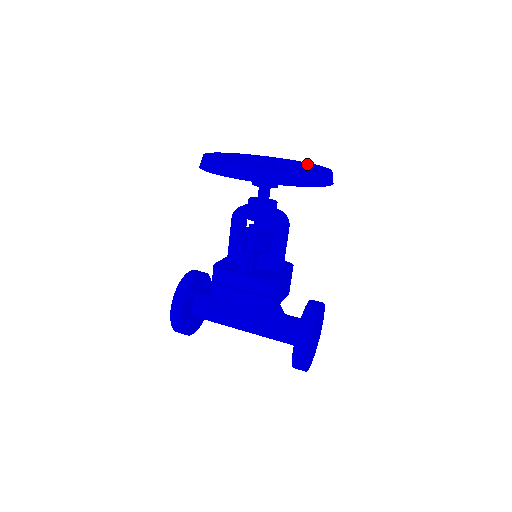
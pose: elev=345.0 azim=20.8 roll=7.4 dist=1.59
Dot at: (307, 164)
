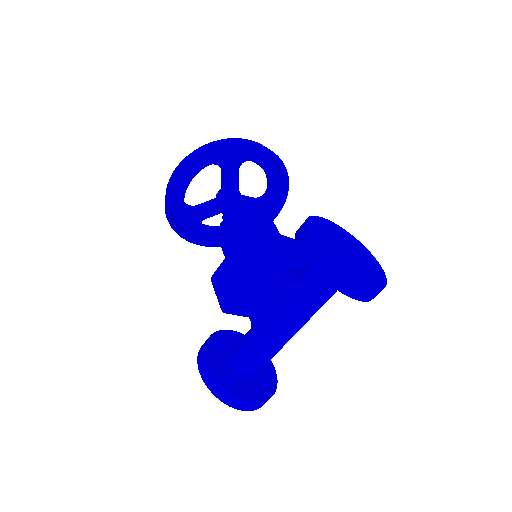
Dot at: occluded
